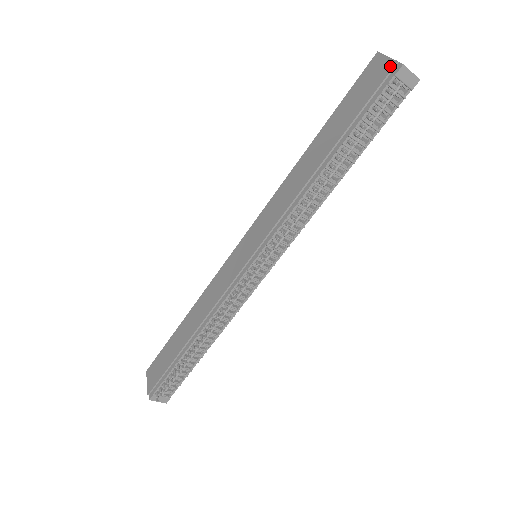
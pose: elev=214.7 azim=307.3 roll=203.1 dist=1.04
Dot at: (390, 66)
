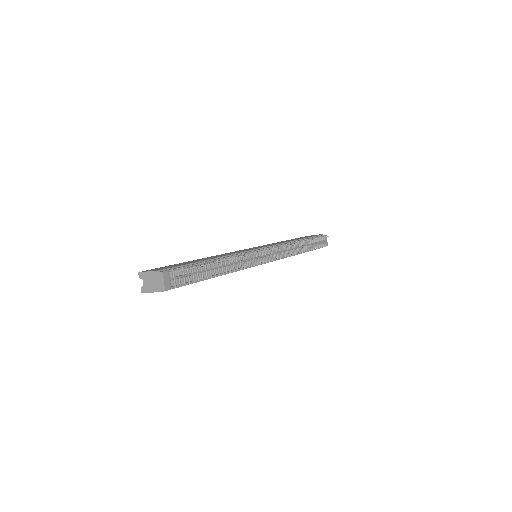
Dot at: (320, 234)
